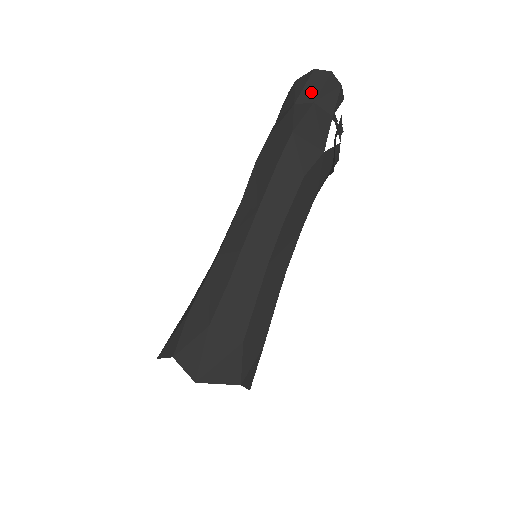
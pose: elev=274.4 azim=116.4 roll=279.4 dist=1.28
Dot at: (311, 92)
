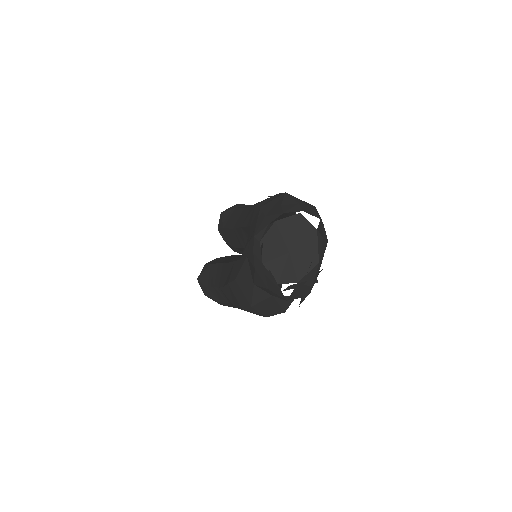
Dot at: (268, 292)
